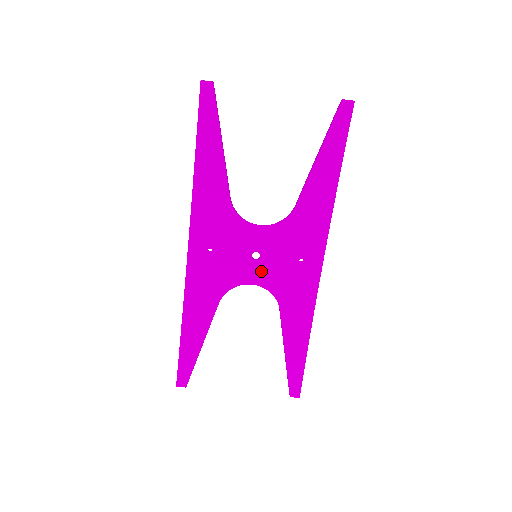
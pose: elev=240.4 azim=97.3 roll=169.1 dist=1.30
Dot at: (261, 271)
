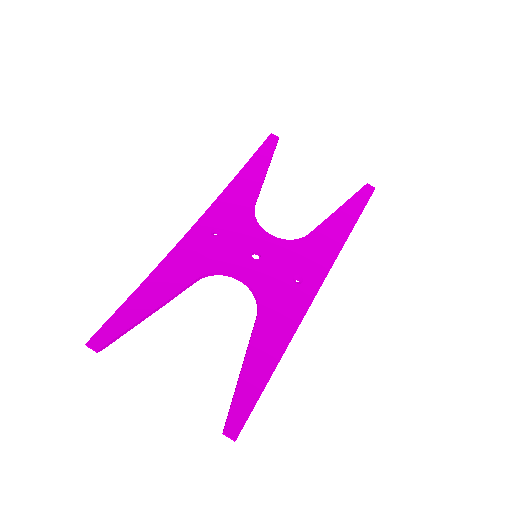
Dot at: (255, 270)
